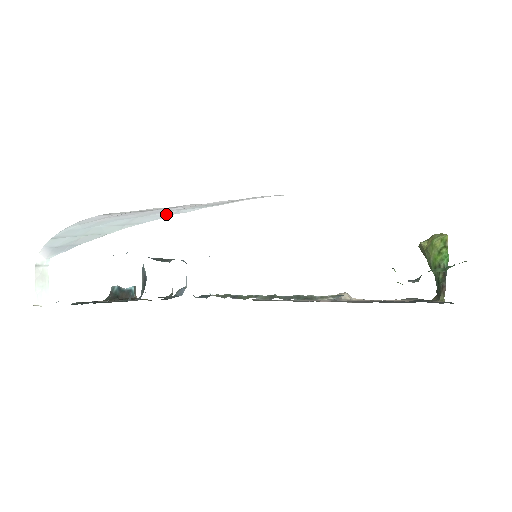
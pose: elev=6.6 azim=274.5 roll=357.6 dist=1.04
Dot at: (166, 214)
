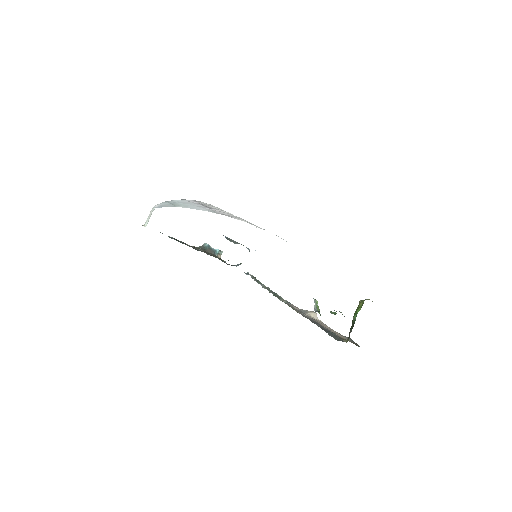
Dot at: (200, 208)
